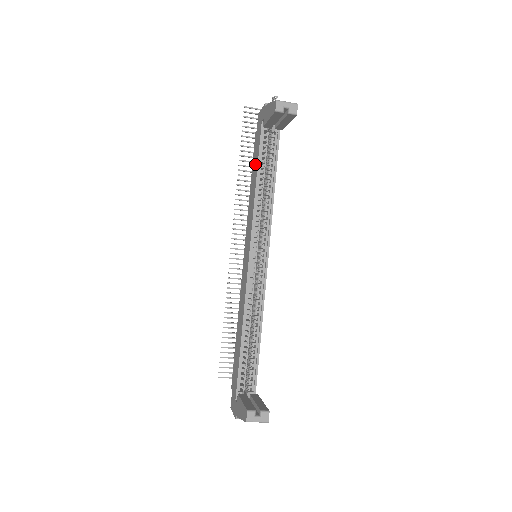
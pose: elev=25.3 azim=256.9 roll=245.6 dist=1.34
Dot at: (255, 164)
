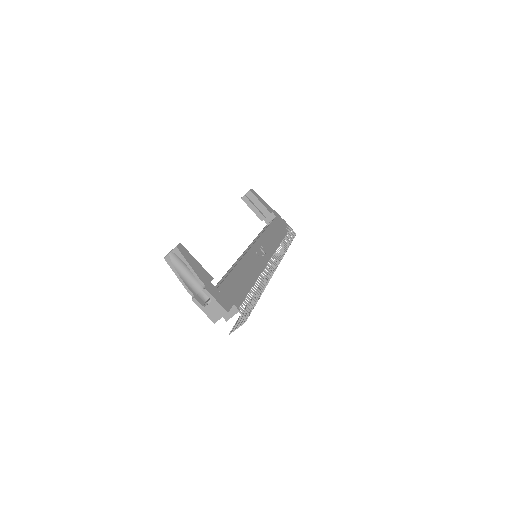
Dot at: occluded
